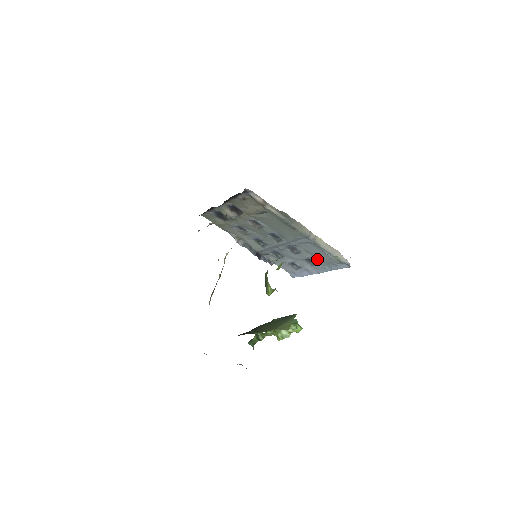
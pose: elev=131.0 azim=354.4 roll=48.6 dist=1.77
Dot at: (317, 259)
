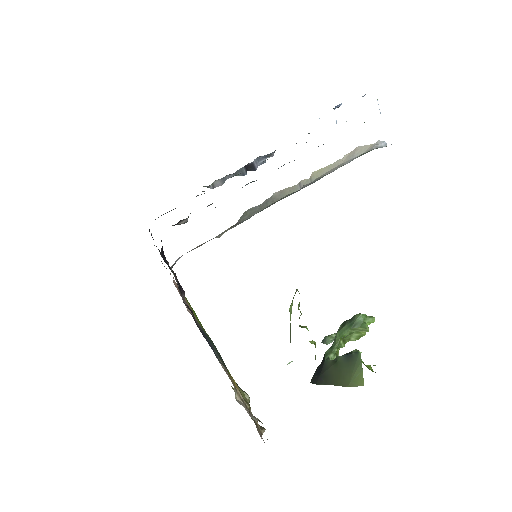
Dot at: occluded
